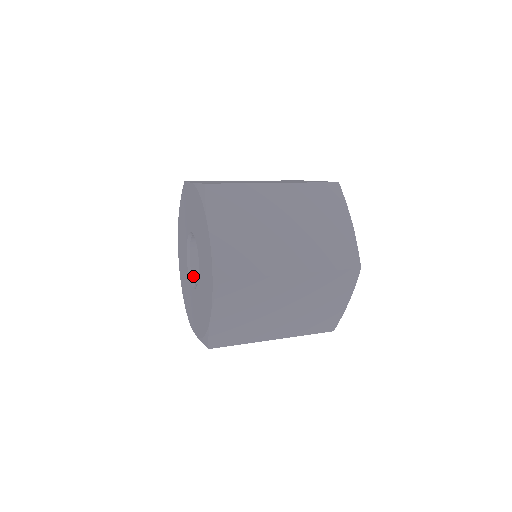
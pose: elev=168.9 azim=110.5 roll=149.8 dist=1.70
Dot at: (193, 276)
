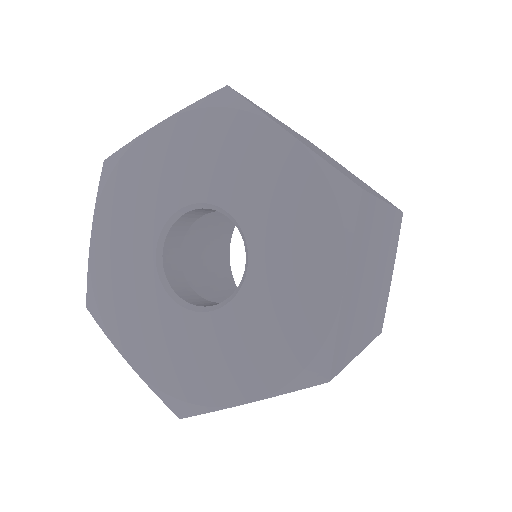
Dot at: (190, 302)
